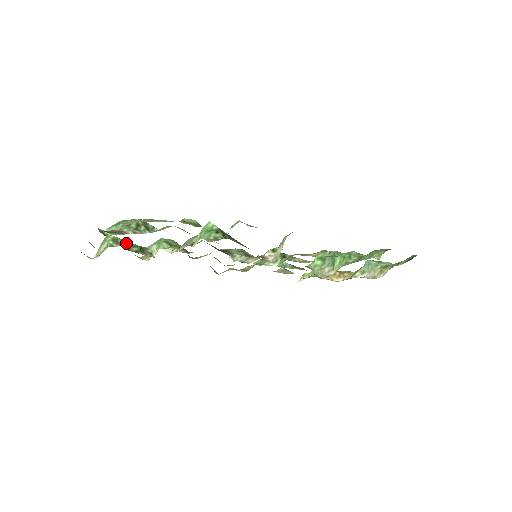
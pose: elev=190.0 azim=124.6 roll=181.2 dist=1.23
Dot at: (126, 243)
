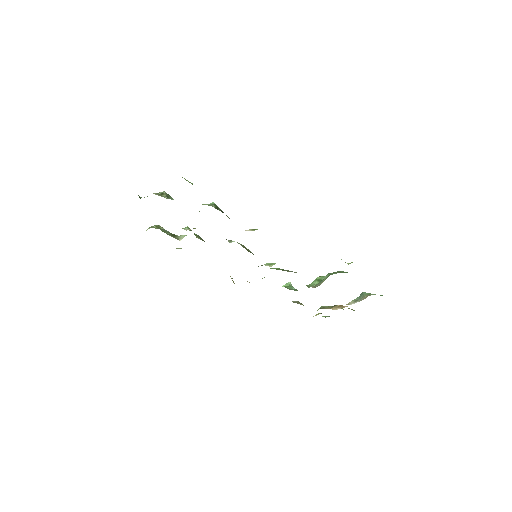
Dot at: (164, 230)
